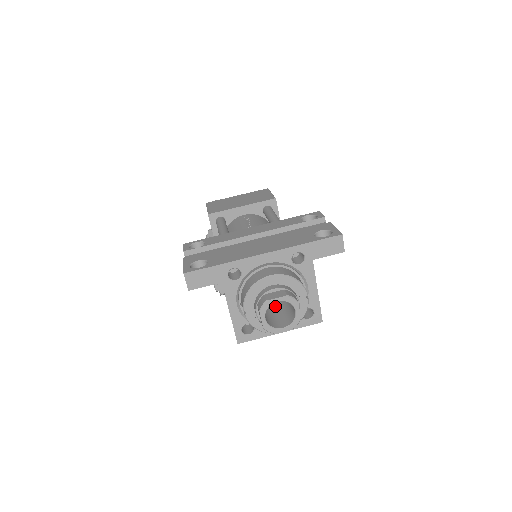
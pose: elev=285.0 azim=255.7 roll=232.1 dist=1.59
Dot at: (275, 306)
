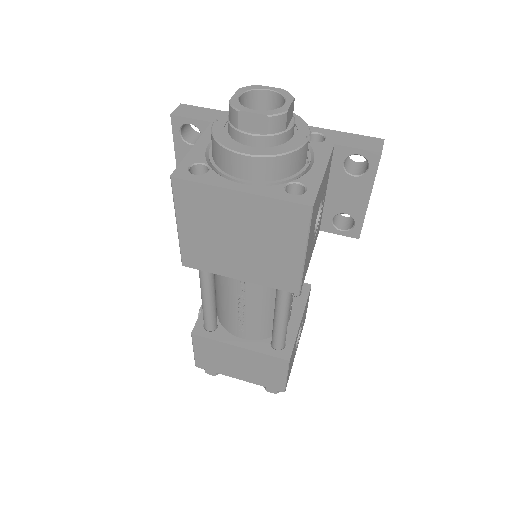
Dot at: occluded
